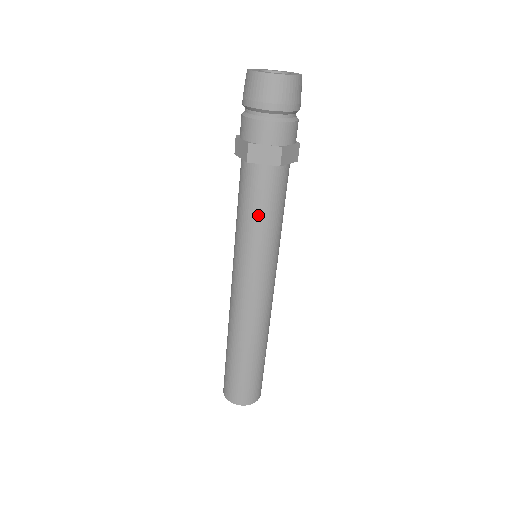
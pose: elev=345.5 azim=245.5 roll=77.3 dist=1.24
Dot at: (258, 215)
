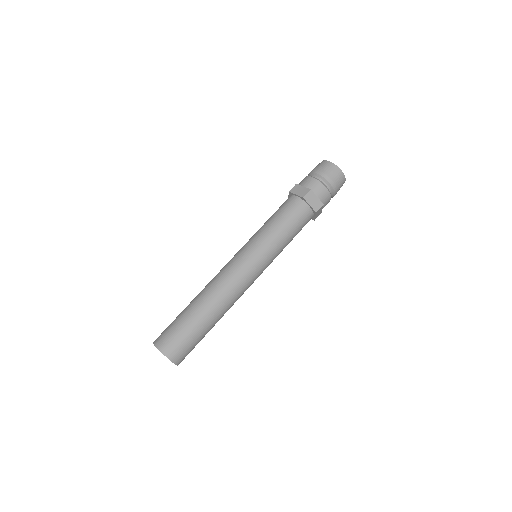
Dot at: (286, 229)
